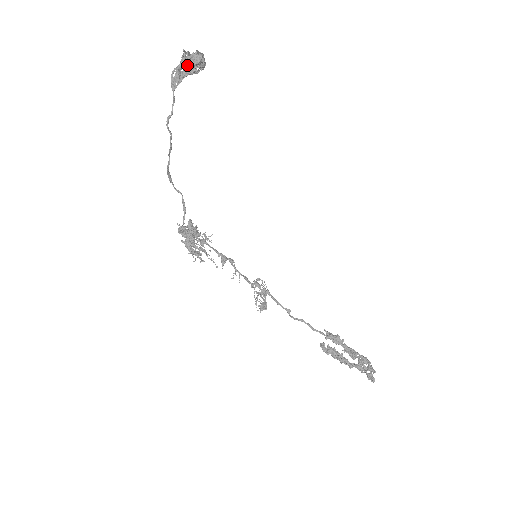
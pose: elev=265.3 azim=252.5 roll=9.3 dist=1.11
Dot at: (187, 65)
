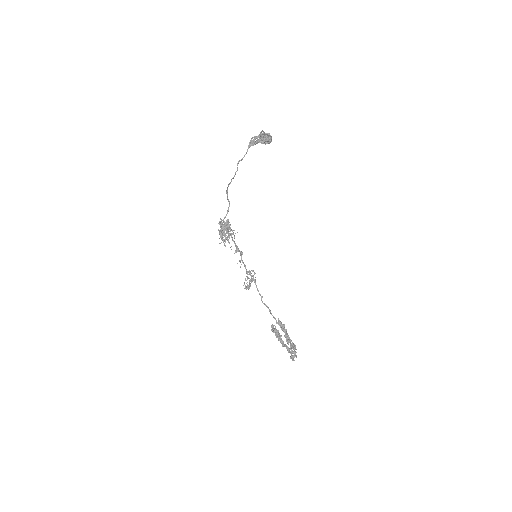
Dot at: (261, 139)
